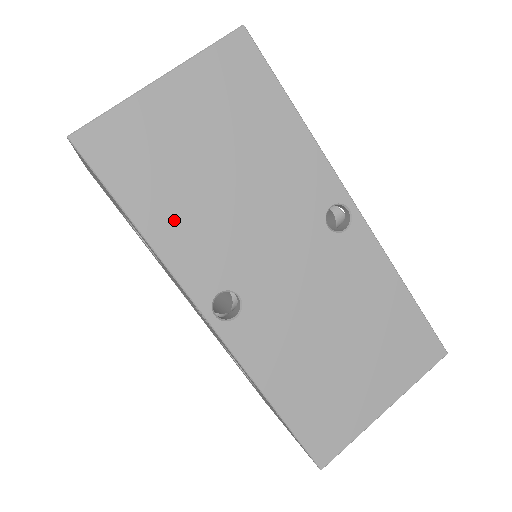
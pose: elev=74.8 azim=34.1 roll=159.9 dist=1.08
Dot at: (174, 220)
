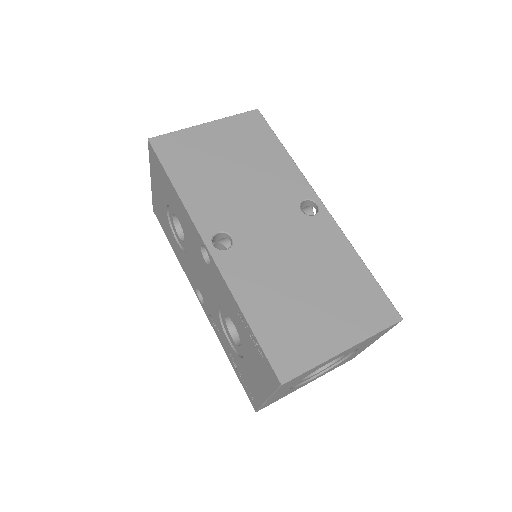
Dot at: (198, 187)
